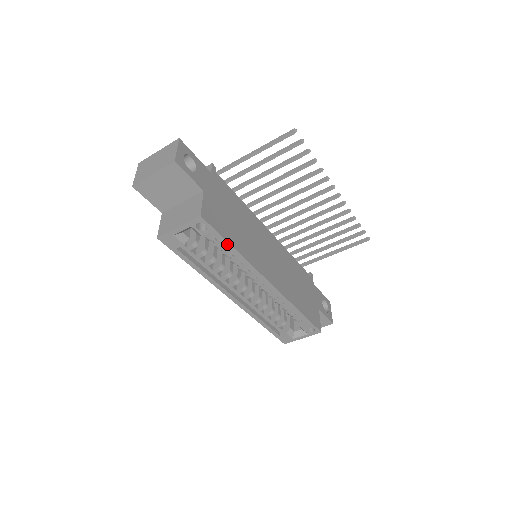
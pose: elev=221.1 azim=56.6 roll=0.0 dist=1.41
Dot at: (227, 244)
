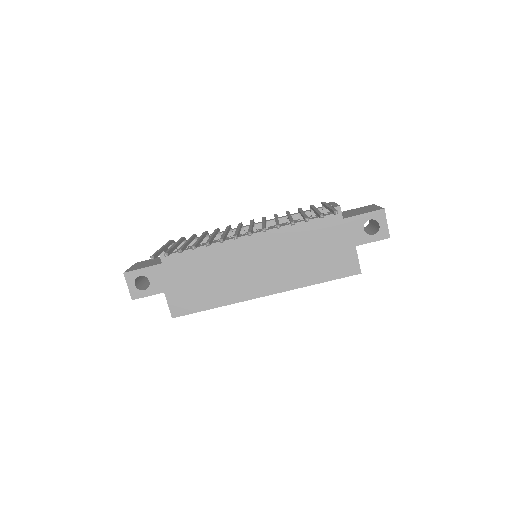
Dot at: occluded
